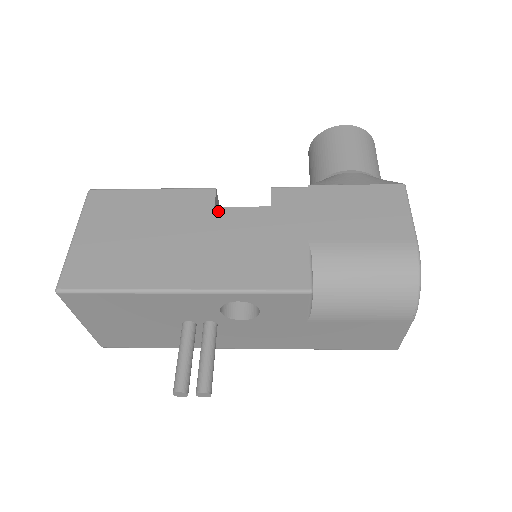
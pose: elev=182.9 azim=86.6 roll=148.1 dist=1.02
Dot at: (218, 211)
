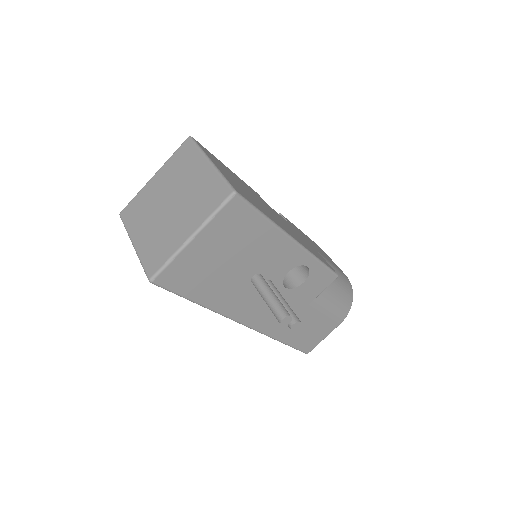
Dot at: occluded
